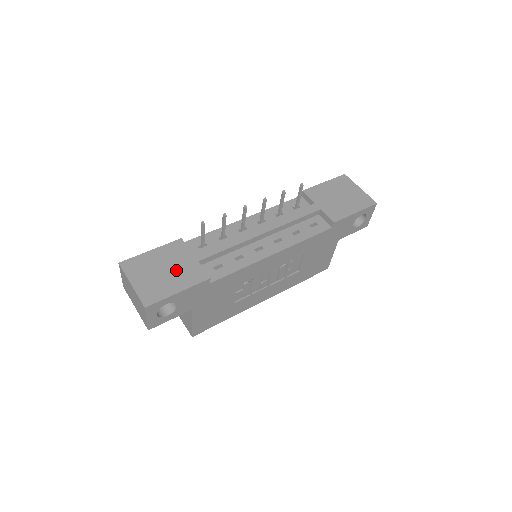
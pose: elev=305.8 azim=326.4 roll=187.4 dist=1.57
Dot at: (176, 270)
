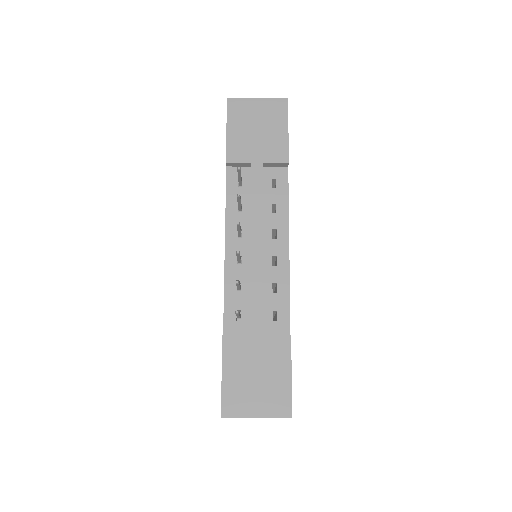
Dot at: (262, 364)
